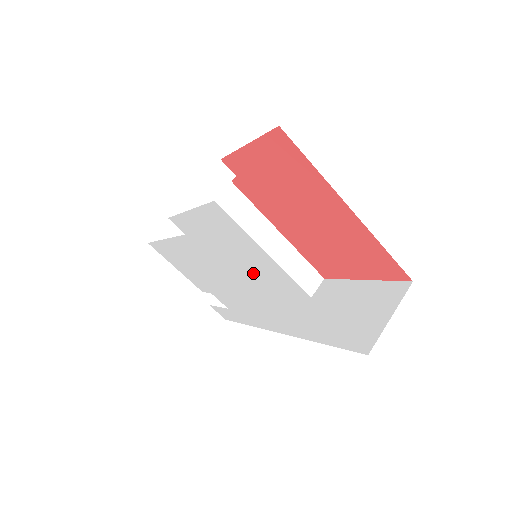
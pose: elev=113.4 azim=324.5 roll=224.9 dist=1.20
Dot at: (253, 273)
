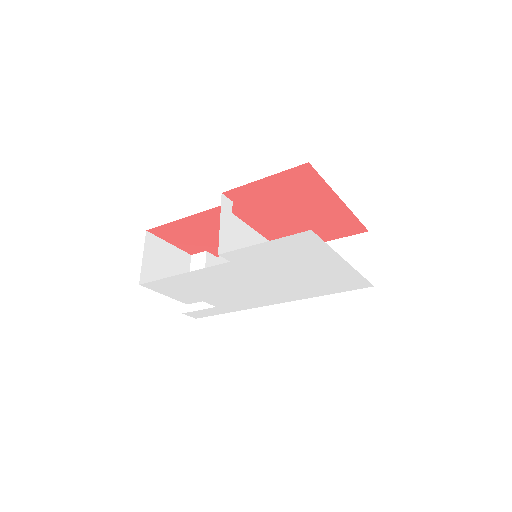
Dot at: (298, 268)
